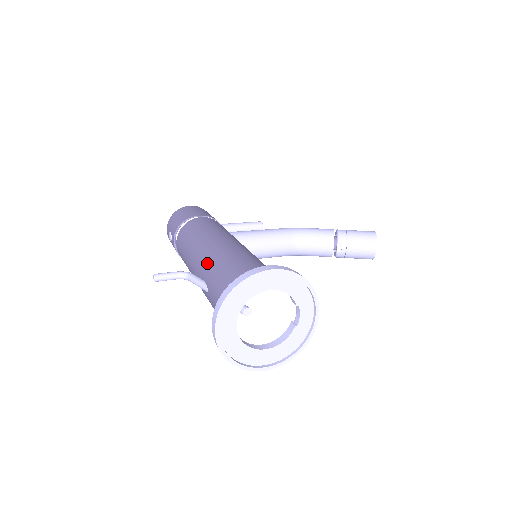
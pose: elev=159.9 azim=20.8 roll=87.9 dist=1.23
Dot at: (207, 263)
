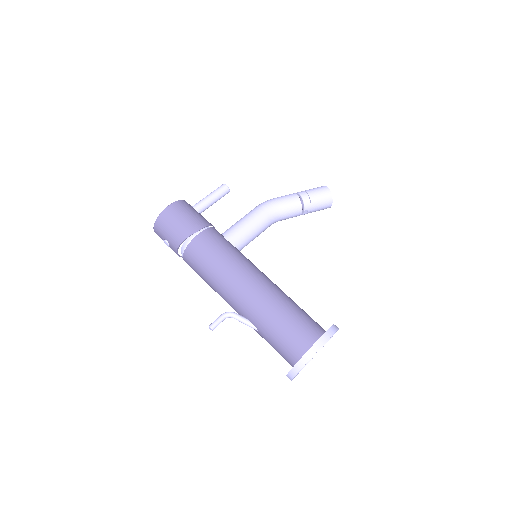
Dot at: (250, 311)
